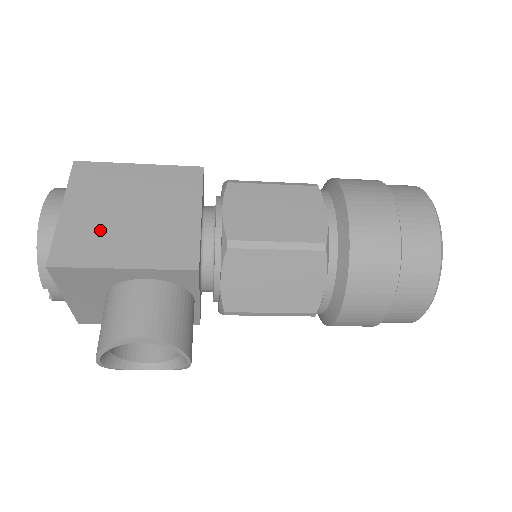
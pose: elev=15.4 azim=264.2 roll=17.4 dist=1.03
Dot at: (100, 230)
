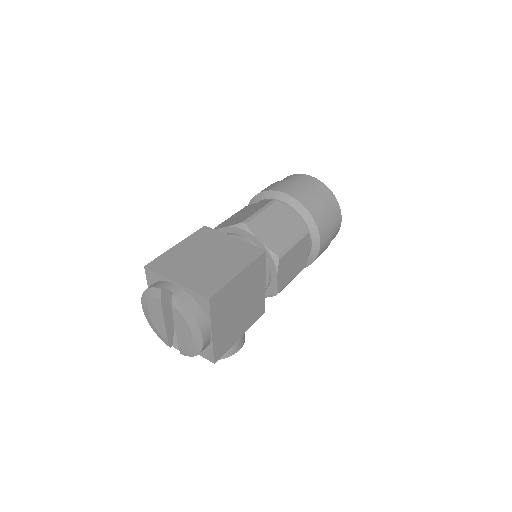
Dot at: (230, 328)
